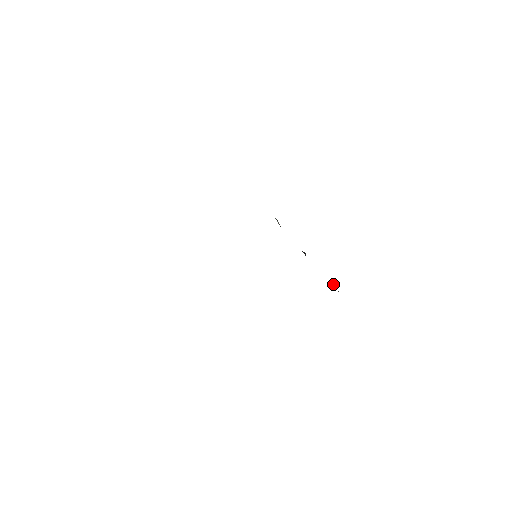
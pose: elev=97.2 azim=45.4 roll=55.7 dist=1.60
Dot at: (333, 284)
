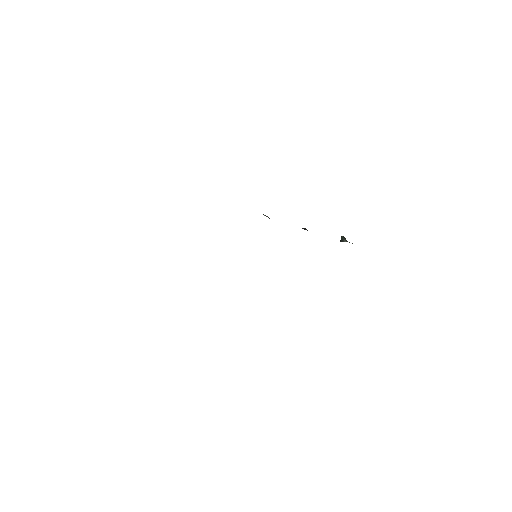
Dot at: (345, 240)
